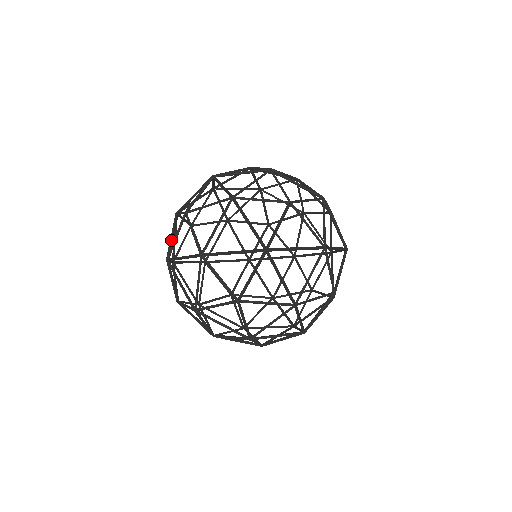
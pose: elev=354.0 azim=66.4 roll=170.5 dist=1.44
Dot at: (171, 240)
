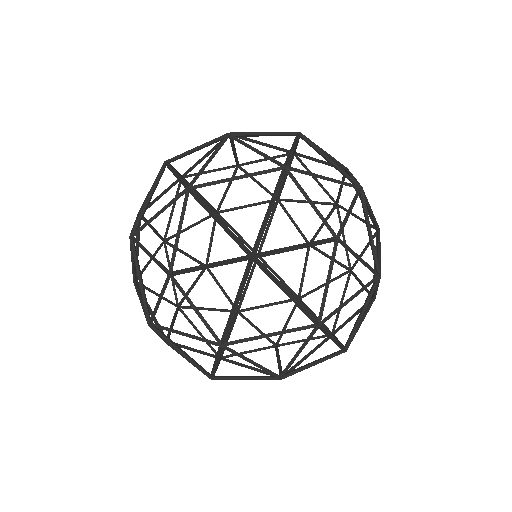
Dot at: (169, 217)
